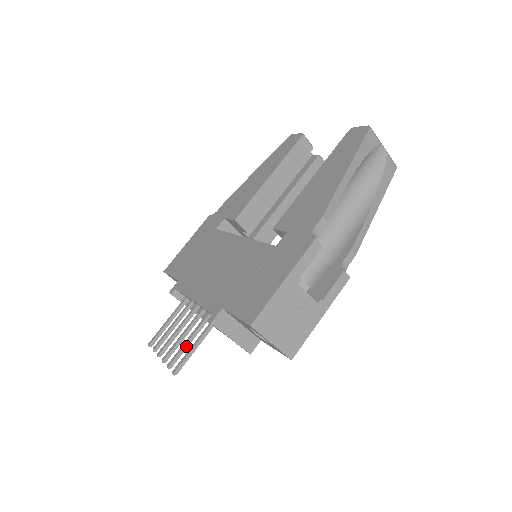
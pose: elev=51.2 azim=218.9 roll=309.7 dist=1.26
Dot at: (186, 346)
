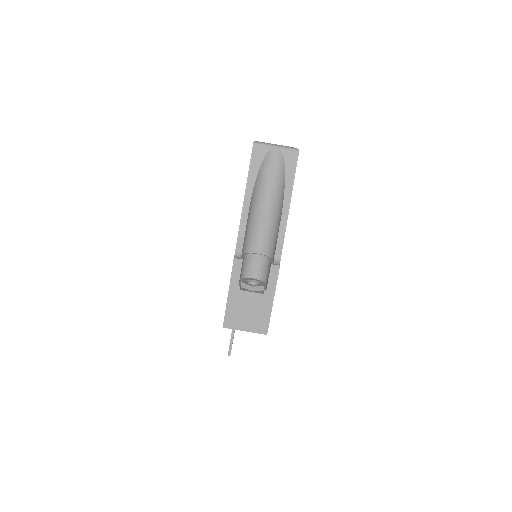
Dot at: occluded
